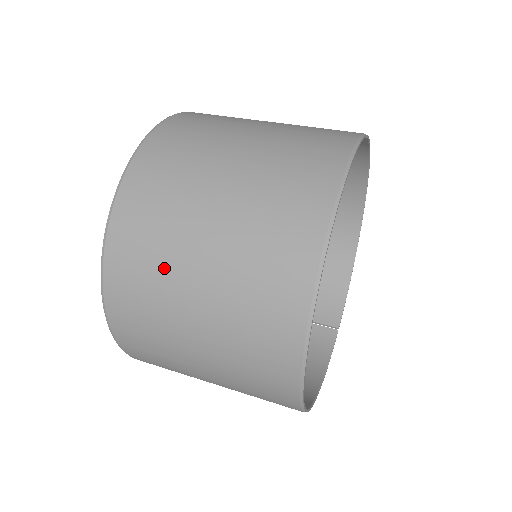
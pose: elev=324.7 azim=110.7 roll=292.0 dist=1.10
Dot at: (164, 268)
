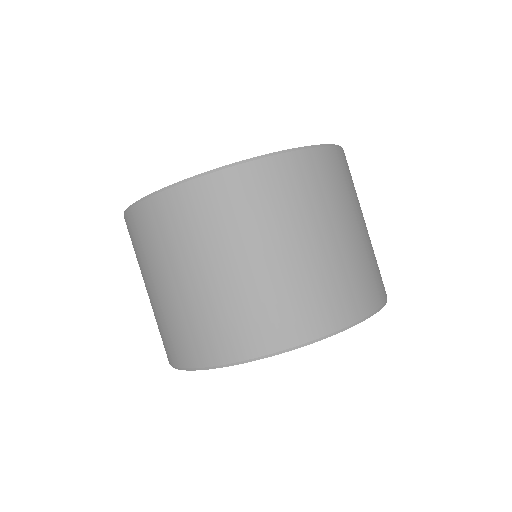
Dot at: occluded
